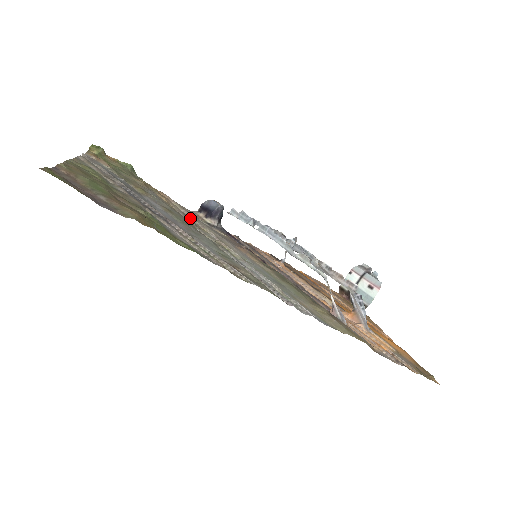
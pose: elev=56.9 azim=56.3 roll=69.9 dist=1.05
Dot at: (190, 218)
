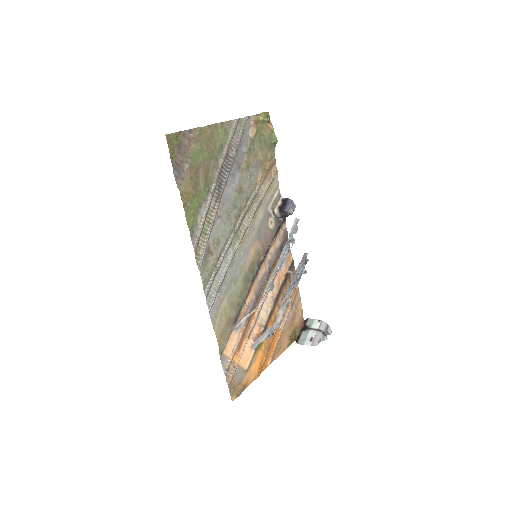
Dot at: (256, 202)
